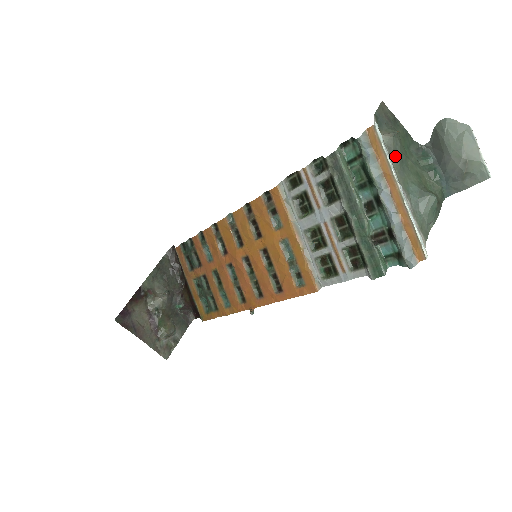
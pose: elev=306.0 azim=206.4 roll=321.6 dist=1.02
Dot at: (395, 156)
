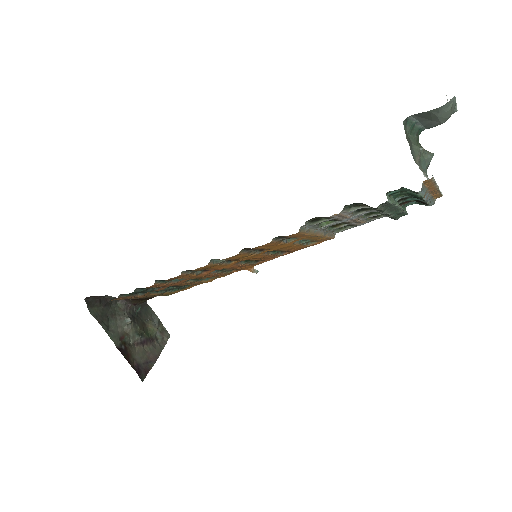
Dot at: (420, 163)
